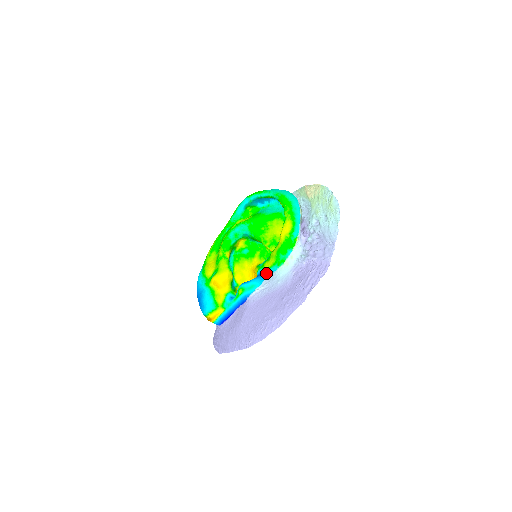
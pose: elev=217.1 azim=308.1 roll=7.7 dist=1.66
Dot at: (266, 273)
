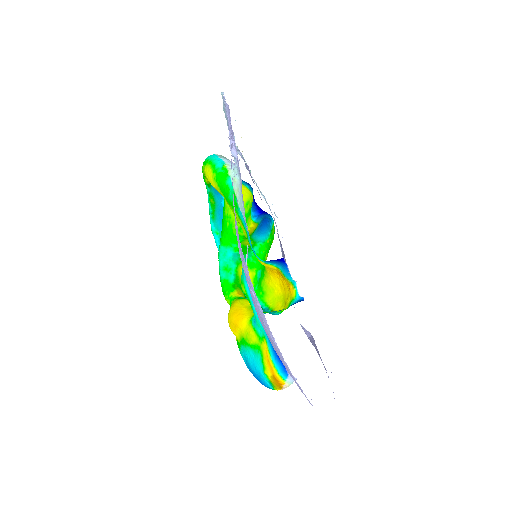
Dot at: (249, 238)
